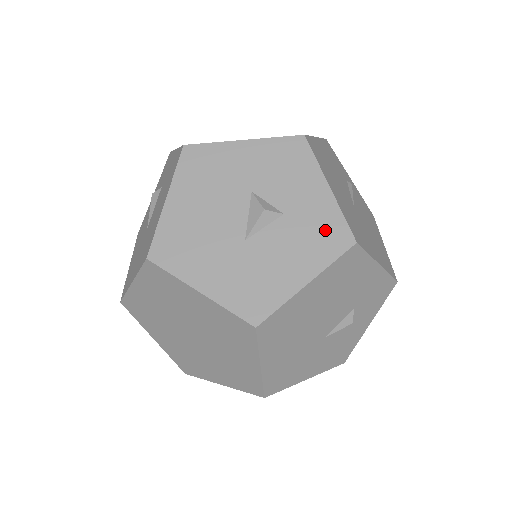
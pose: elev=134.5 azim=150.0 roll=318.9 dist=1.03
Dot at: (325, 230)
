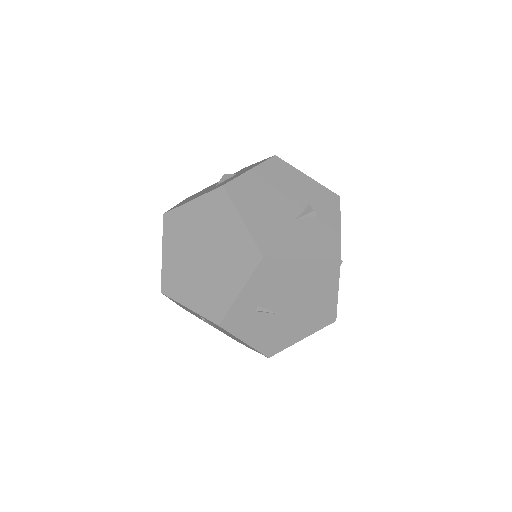
Dot at: (258, 163)
